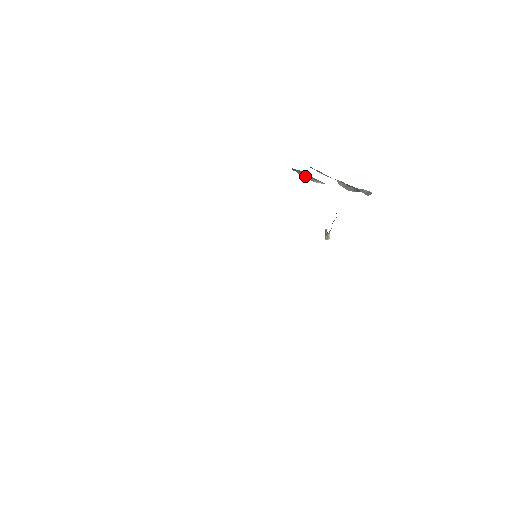
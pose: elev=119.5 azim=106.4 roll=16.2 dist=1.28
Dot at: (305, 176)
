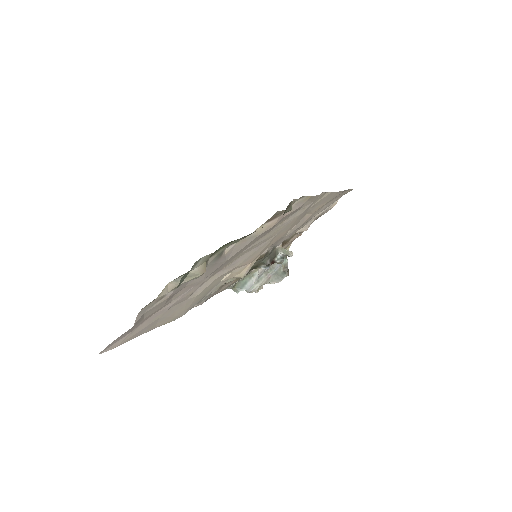
Dot at: (246, 286)
